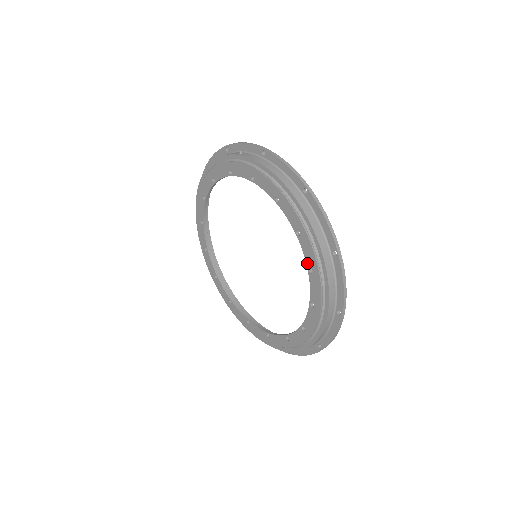
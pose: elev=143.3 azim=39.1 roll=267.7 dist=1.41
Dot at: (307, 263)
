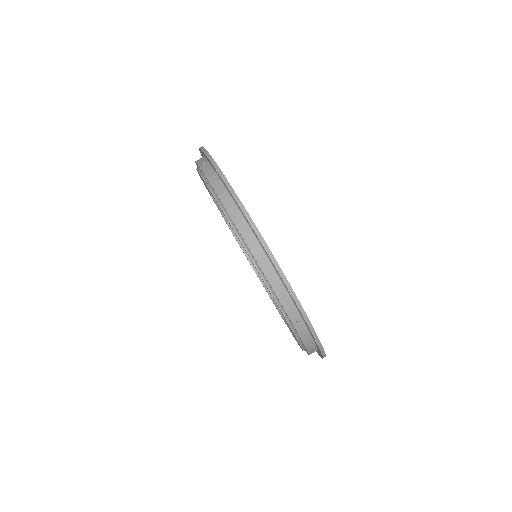
Dot at: occluded
